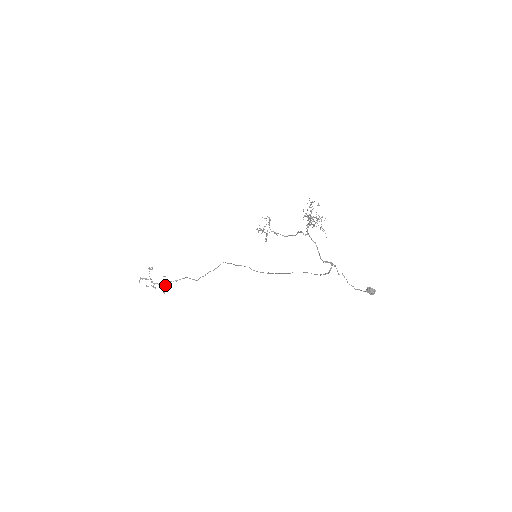
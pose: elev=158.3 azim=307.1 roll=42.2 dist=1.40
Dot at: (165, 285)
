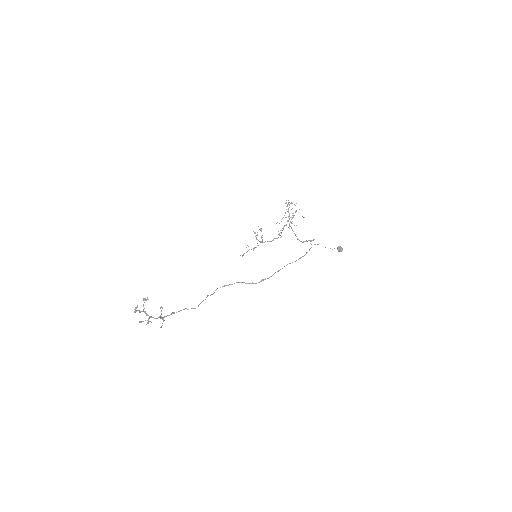
Dot at: (162, 317)
